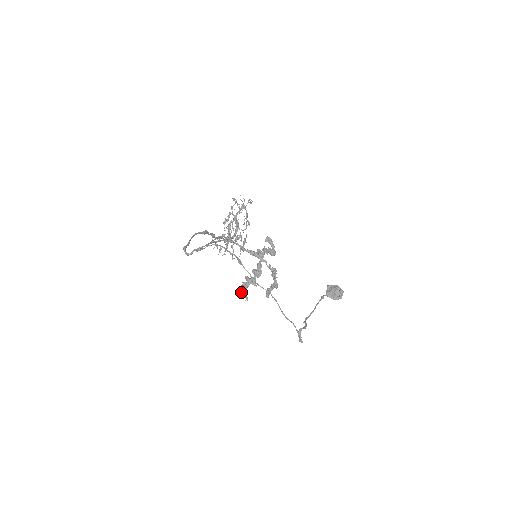
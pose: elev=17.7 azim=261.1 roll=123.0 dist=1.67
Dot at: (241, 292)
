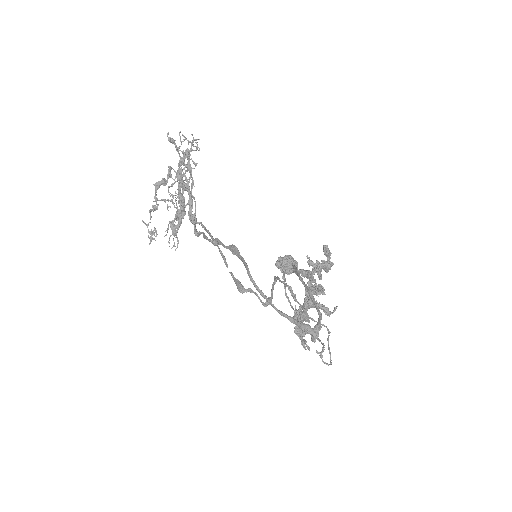
Dot at: (303, 341)
